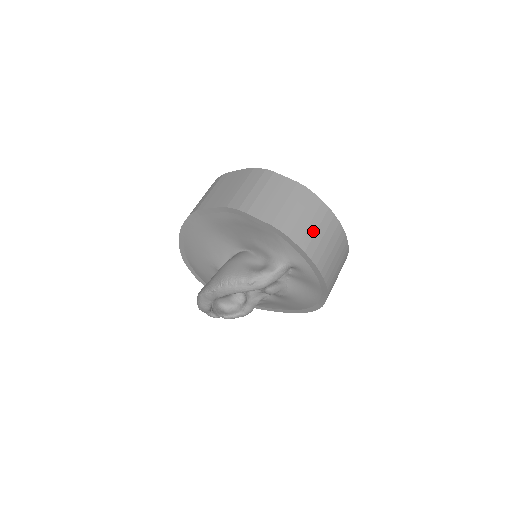
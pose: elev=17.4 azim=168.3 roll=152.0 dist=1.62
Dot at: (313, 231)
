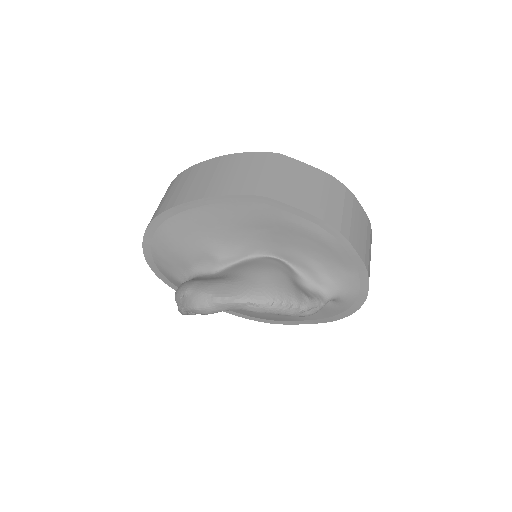
Dot at: occluded
